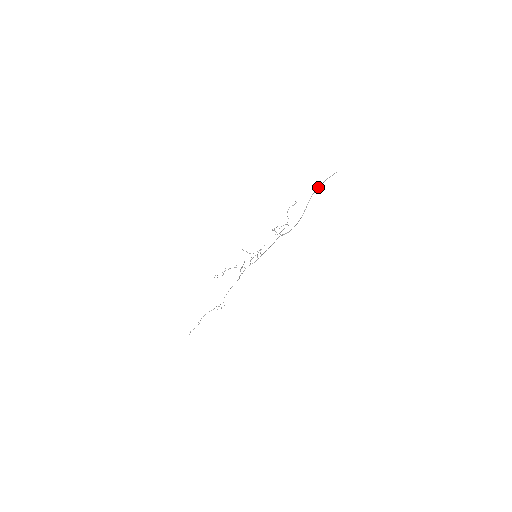
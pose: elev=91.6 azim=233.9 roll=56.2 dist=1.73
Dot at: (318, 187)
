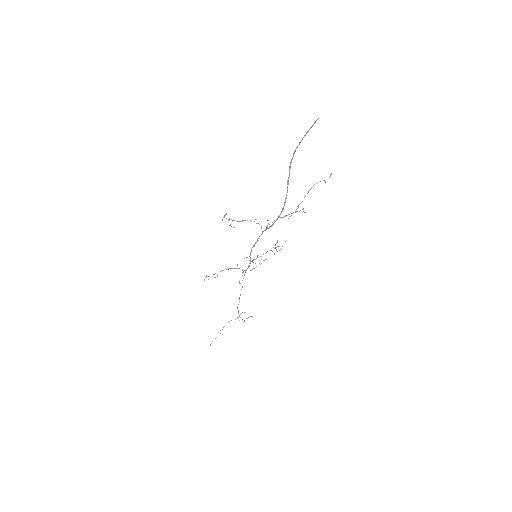
Dot at: occluded
